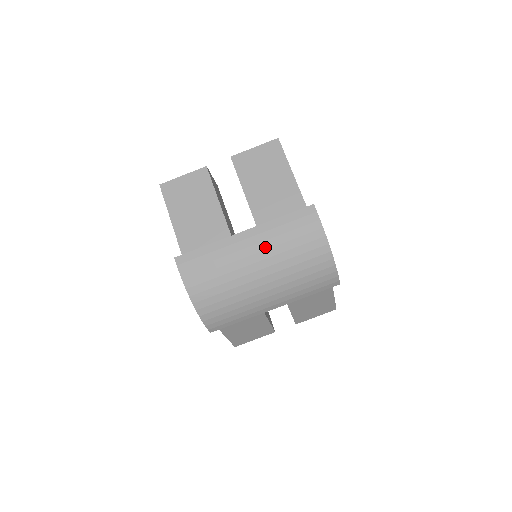
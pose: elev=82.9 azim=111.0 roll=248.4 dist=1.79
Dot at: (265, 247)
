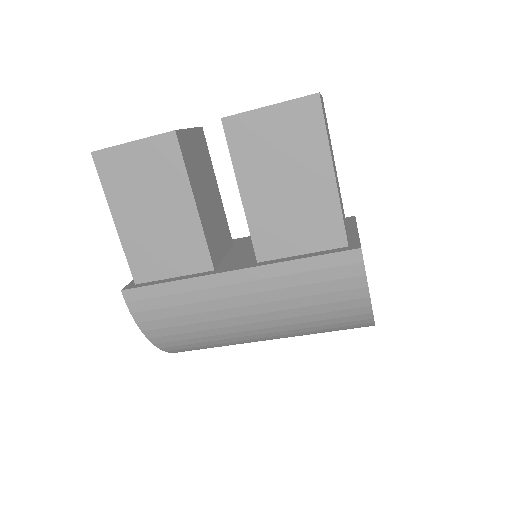
Dot at: (266, 299)
